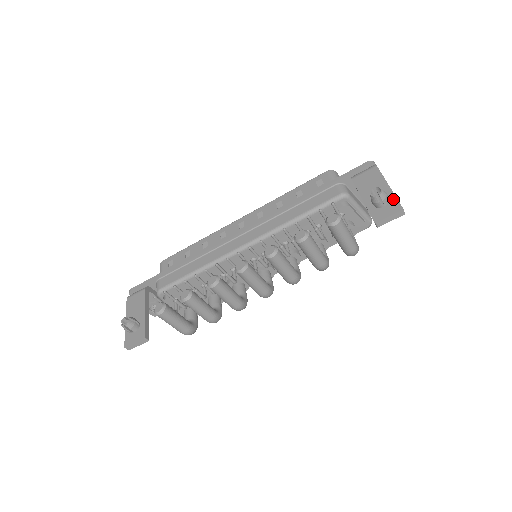
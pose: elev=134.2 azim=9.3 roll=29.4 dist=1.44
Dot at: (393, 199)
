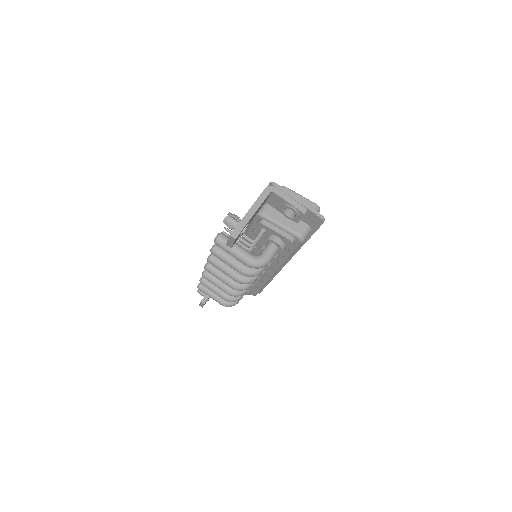
Dot at: (238, 224)
